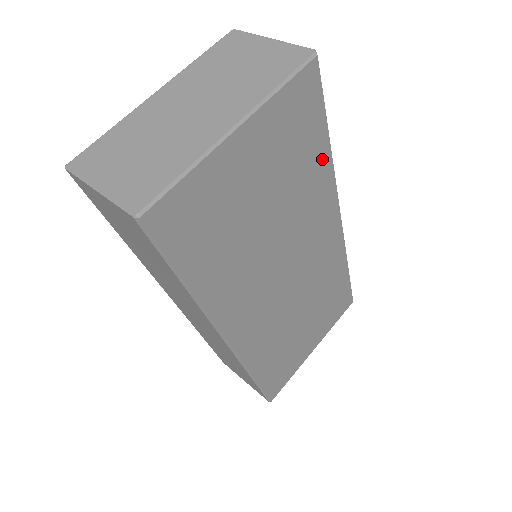
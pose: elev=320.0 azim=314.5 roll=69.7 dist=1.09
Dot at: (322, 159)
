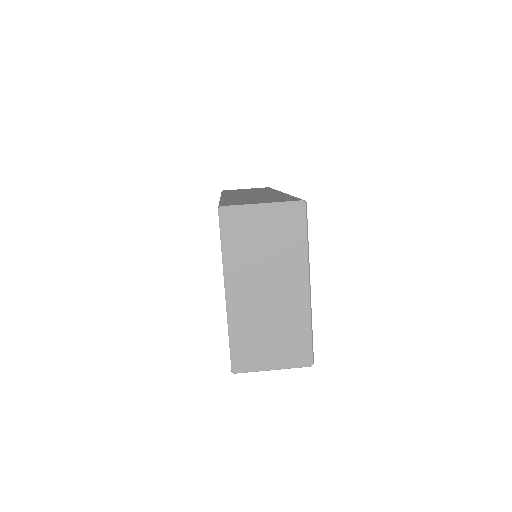
Dot at: occluded
